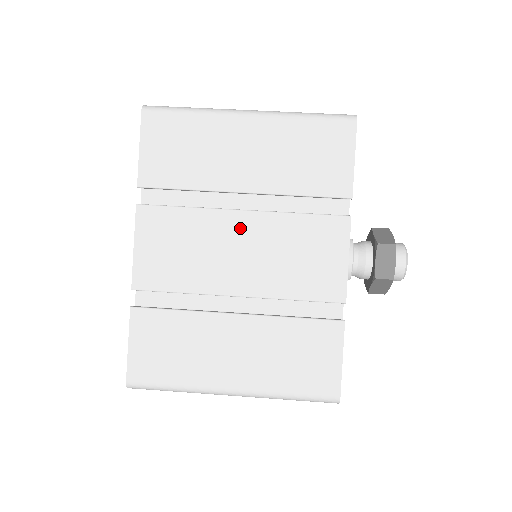
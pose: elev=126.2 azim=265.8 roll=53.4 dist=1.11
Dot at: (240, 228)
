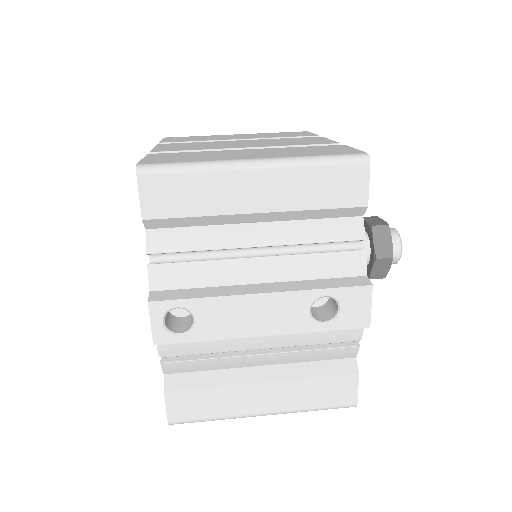
Dot at: occluded
